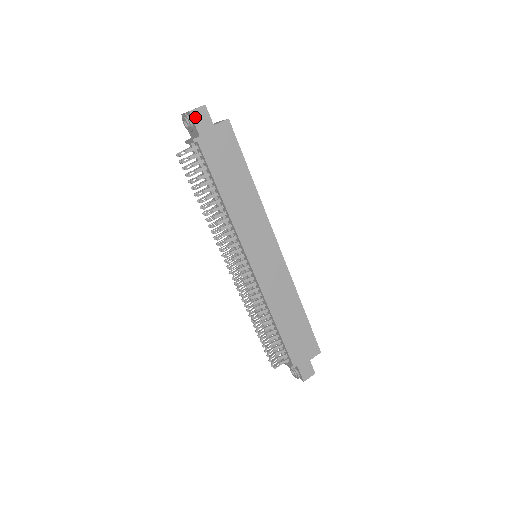
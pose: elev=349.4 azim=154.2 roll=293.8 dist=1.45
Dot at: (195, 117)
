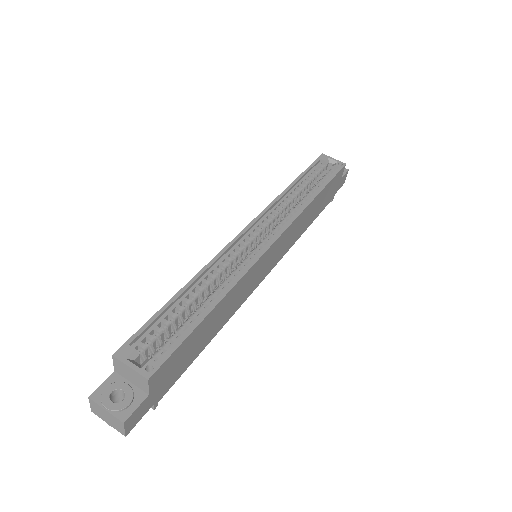
Dot at: (133, 425)
